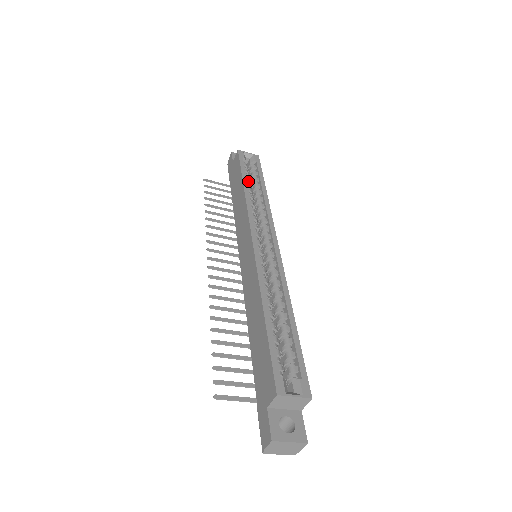
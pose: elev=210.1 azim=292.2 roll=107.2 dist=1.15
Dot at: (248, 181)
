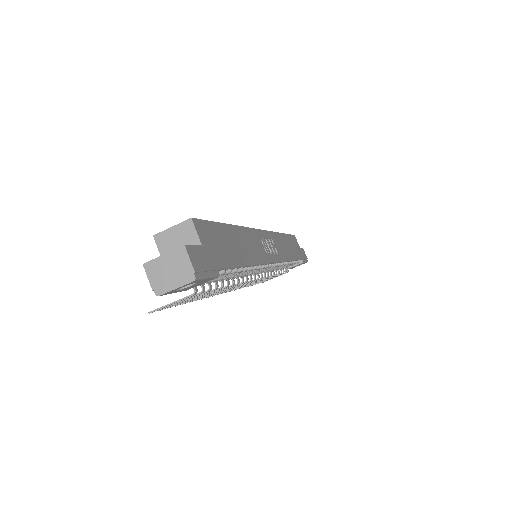
Dot at: occluded
